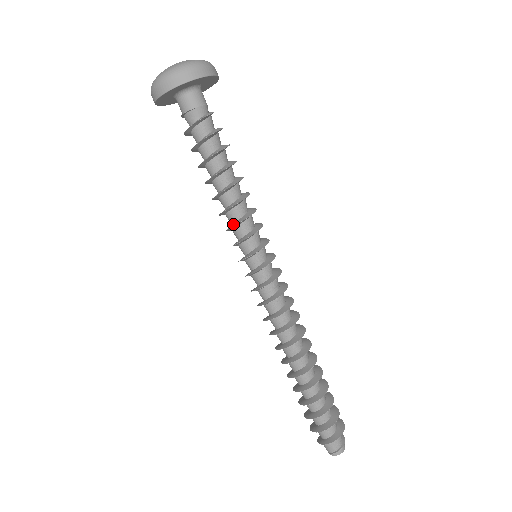
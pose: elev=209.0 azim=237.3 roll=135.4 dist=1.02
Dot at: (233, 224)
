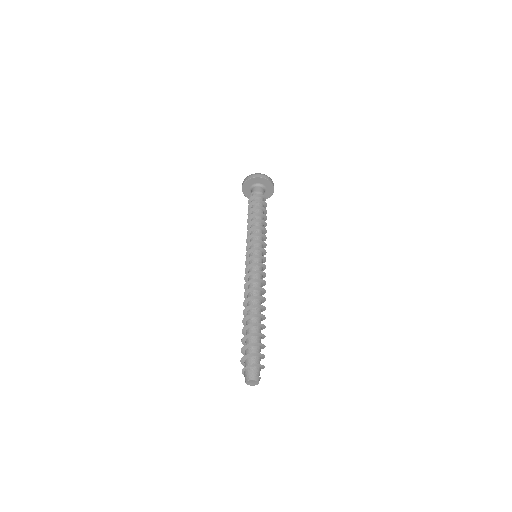
Dot at: (256, 234)
